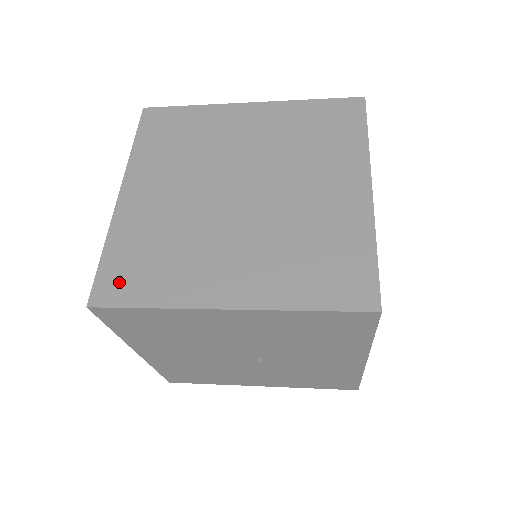
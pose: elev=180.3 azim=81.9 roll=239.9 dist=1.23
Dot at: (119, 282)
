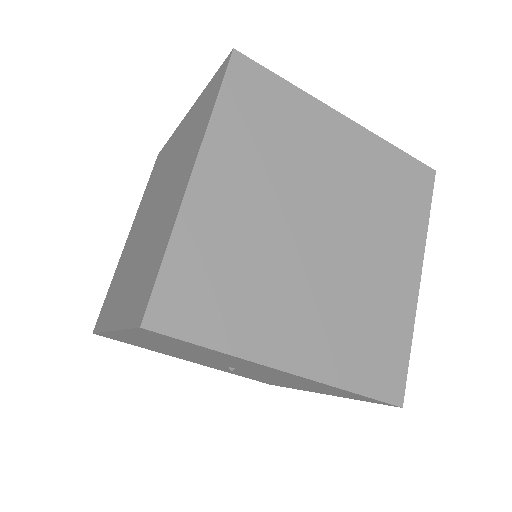
Dot at: (183, 305)
